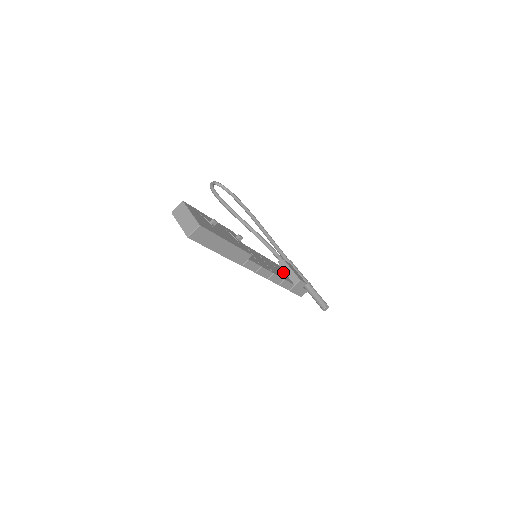
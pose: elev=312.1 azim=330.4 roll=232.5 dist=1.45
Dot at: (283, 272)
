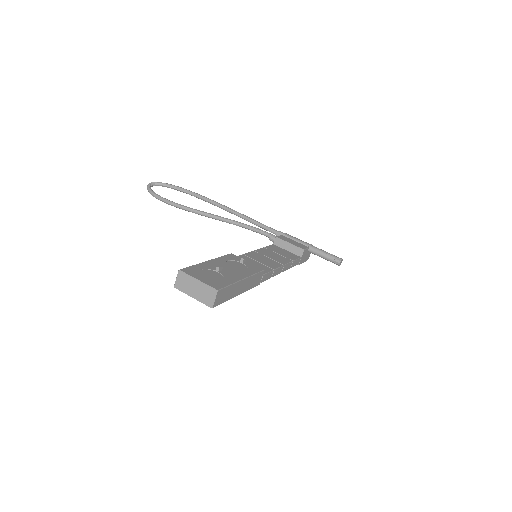
Dot at: (283, 250)
